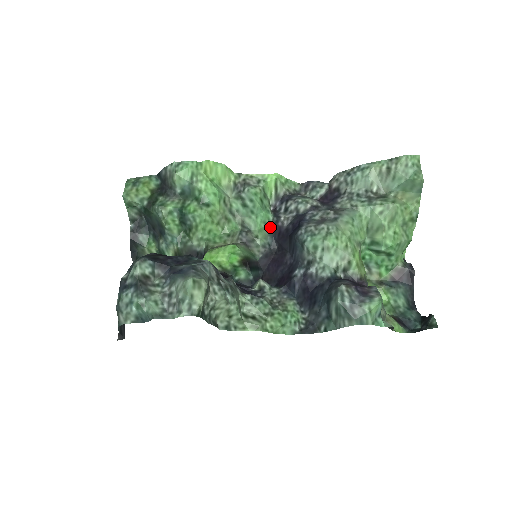
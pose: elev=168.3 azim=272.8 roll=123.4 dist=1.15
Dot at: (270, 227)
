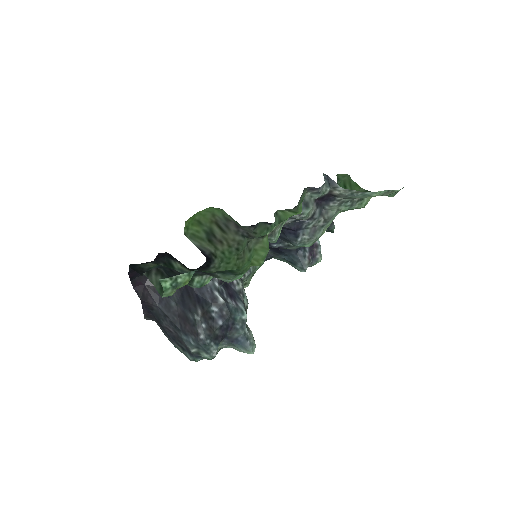
Dot at: (268, 225)
